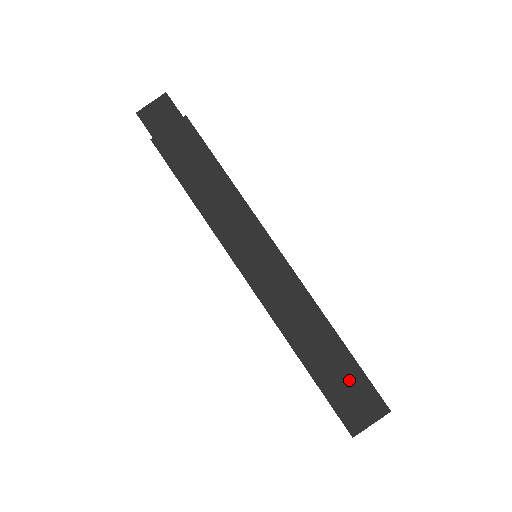
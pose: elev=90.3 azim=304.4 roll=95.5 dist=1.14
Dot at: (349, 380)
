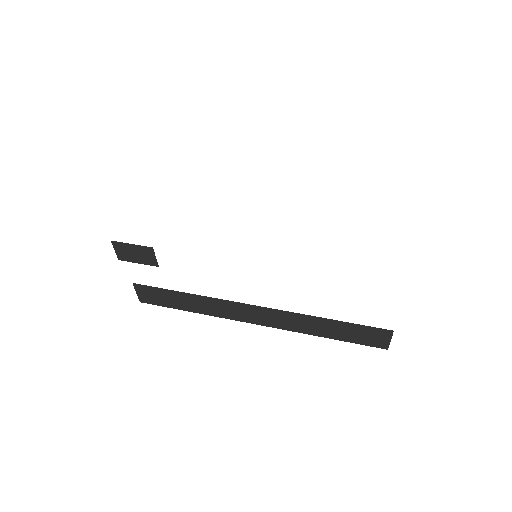
Dot at: (355, 331)
